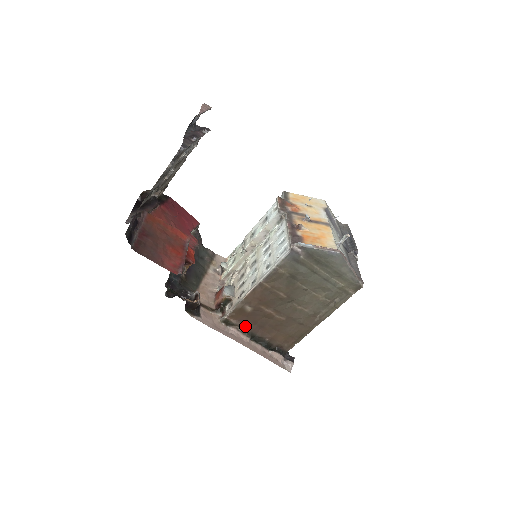
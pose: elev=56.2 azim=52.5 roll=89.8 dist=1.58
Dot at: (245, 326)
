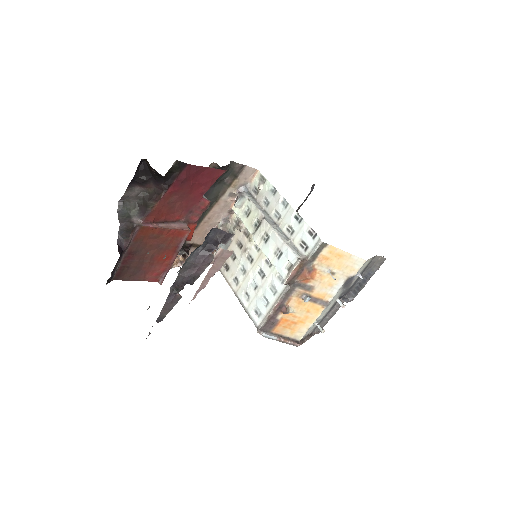
Dot at: occluded
